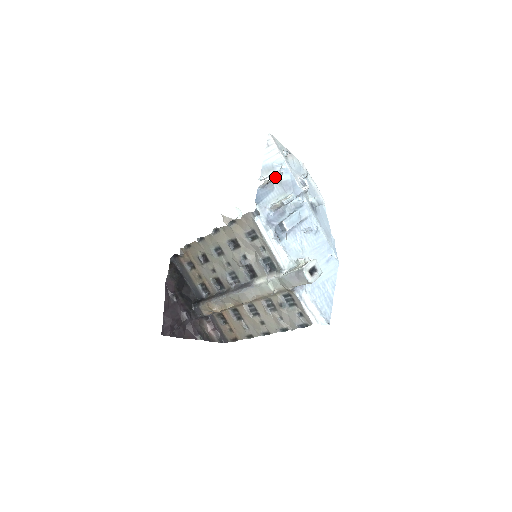
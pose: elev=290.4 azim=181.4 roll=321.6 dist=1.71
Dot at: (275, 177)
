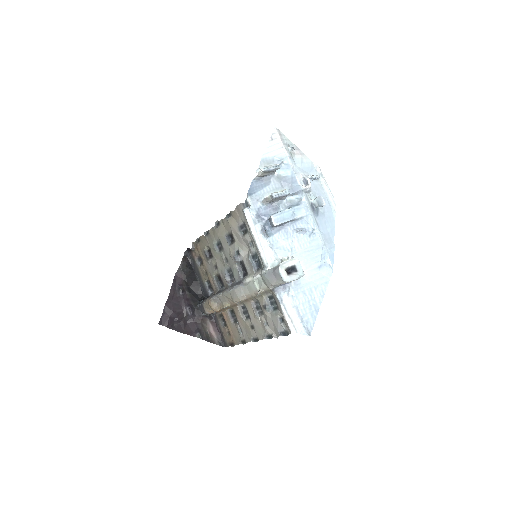
Dot at: (268, 169)
